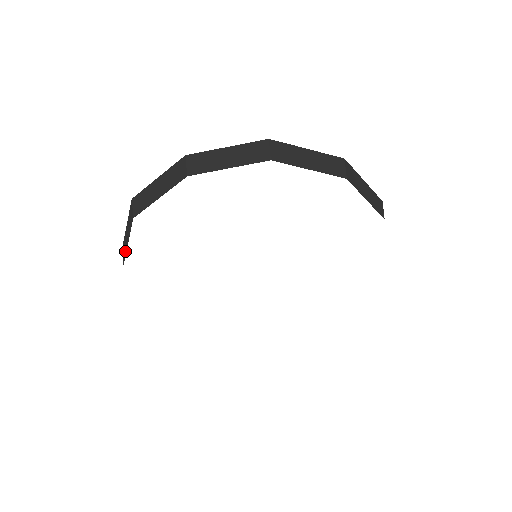
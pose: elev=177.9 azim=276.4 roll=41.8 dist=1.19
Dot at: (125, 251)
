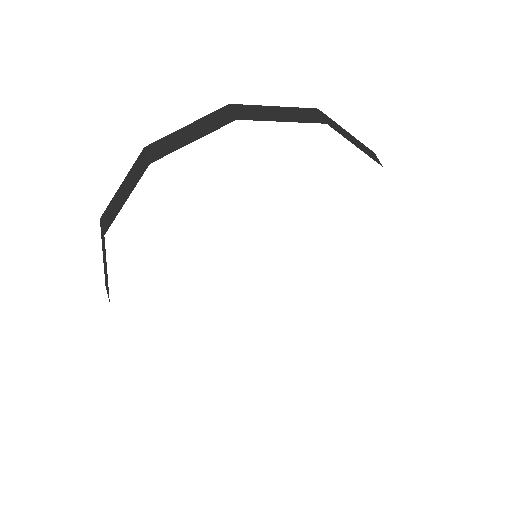
Dot at: (114, 215)
